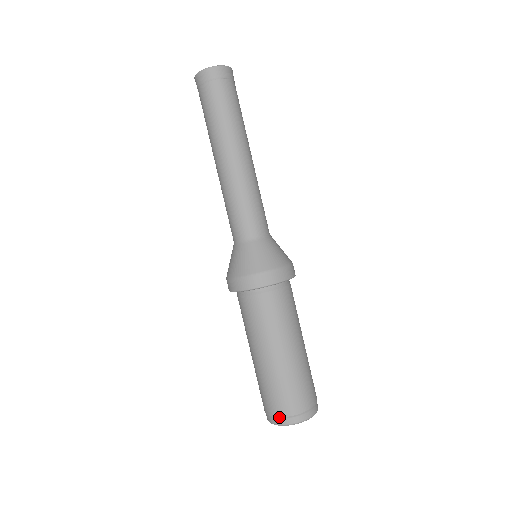
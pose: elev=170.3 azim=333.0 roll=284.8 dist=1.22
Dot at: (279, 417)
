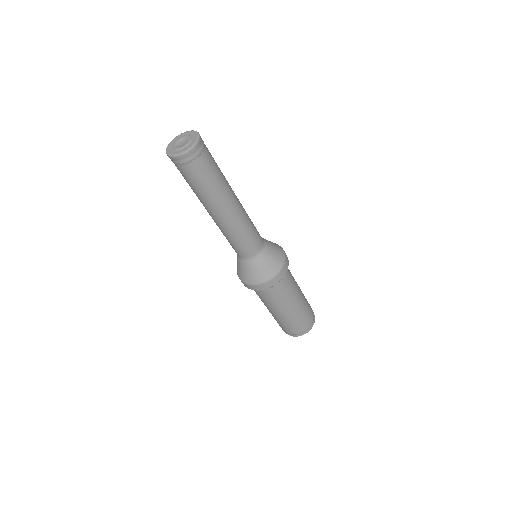
Dot at: (291, 334)
